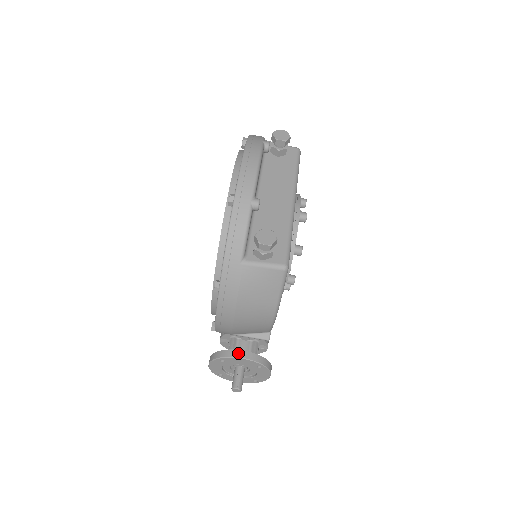
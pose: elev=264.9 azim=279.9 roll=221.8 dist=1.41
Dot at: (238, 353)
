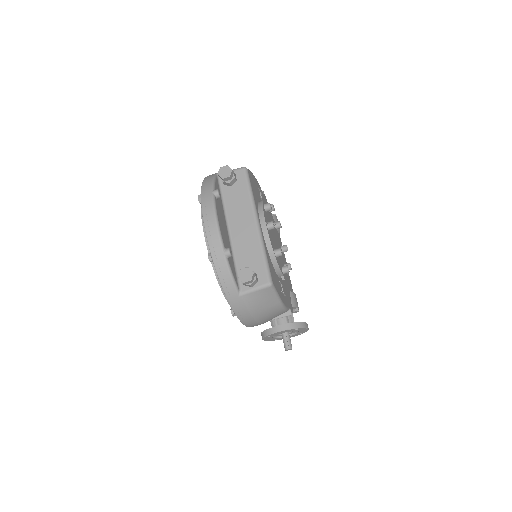
Dot at: (276, 329)
